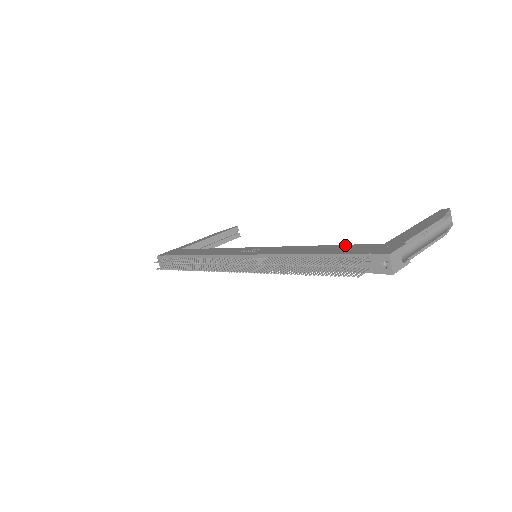
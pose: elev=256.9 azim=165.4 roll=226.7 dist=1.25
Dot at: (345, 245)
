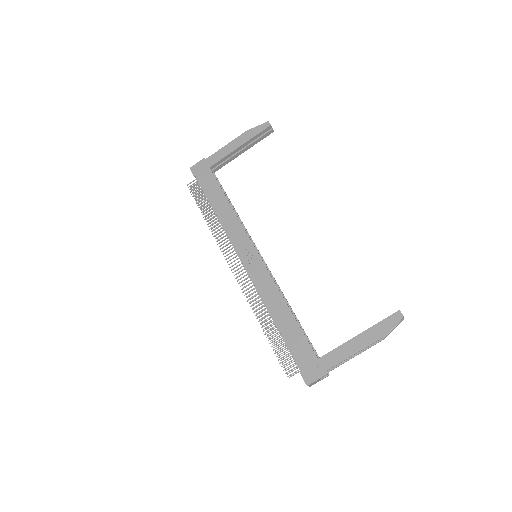
Dot at: (300, 331)
